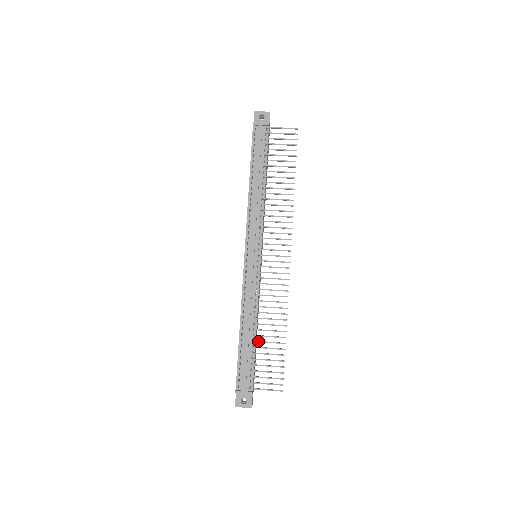
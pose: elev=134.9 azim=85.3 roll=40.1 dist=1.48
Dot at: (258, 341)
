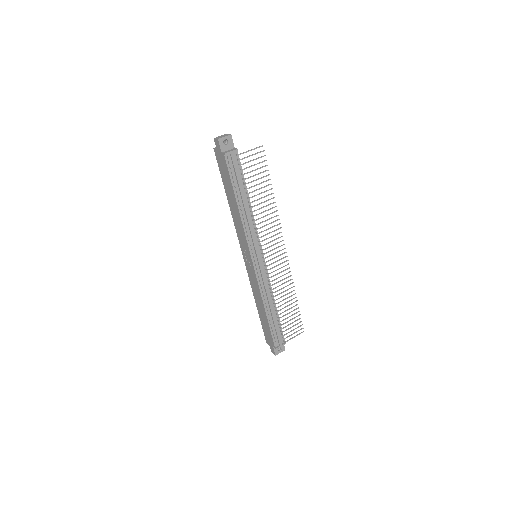
Dot at: occluded
